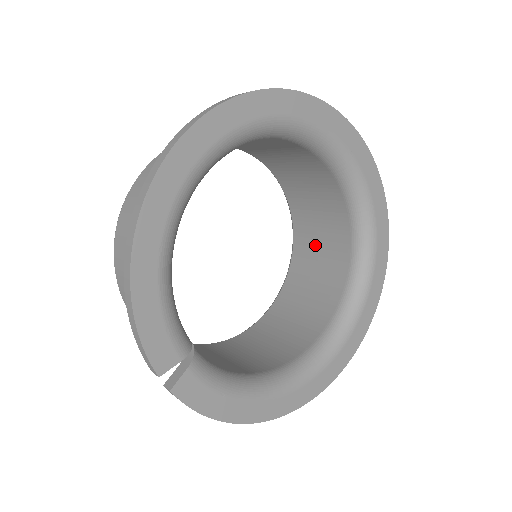
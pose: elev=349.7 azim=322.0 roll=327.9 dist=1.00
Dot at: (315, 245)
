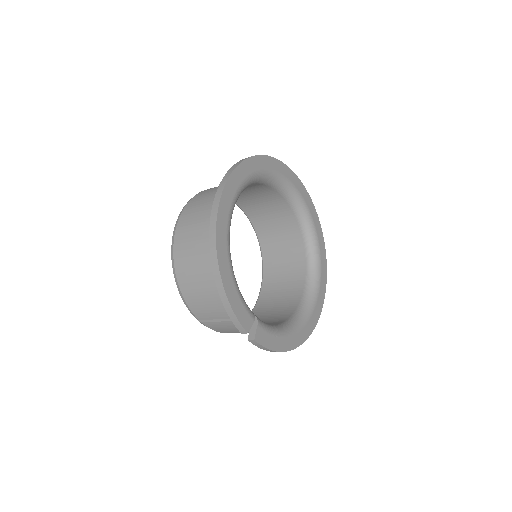
Dot at: (276, 241)
